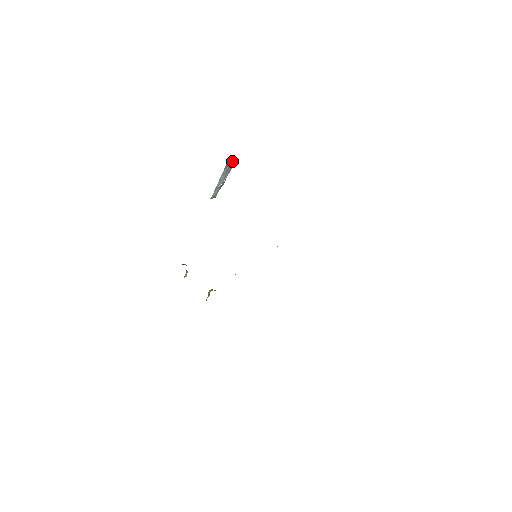
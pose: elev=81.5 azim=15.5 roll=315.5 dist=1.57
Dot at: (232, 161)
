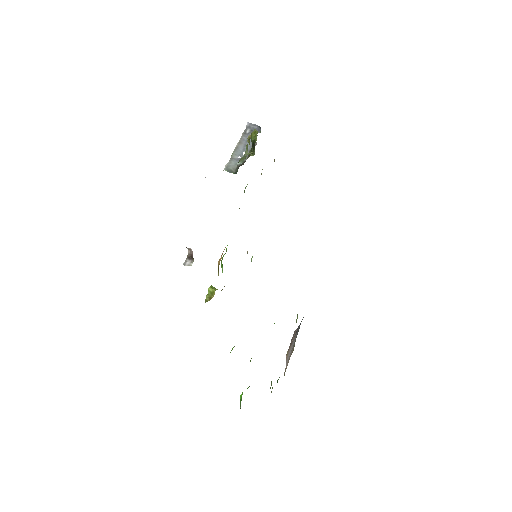
Dot at: occluded
